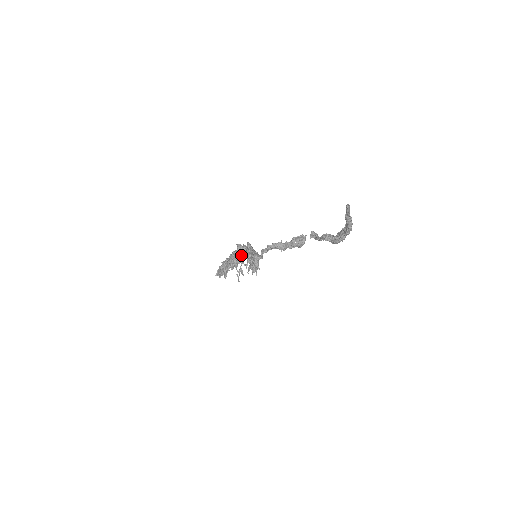
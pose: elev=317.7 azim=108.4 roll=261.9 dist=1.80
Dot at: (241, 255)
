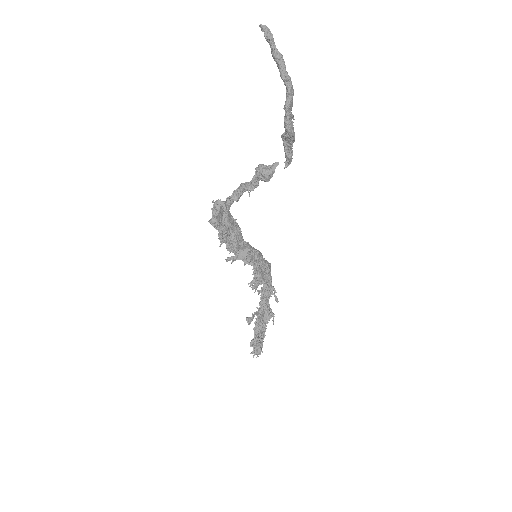
Dot at: (266, 294)
